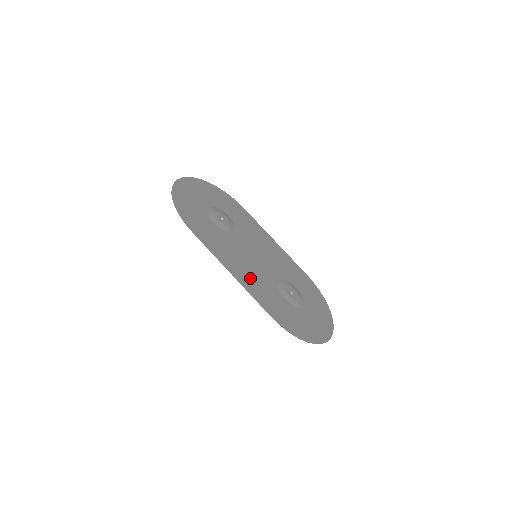
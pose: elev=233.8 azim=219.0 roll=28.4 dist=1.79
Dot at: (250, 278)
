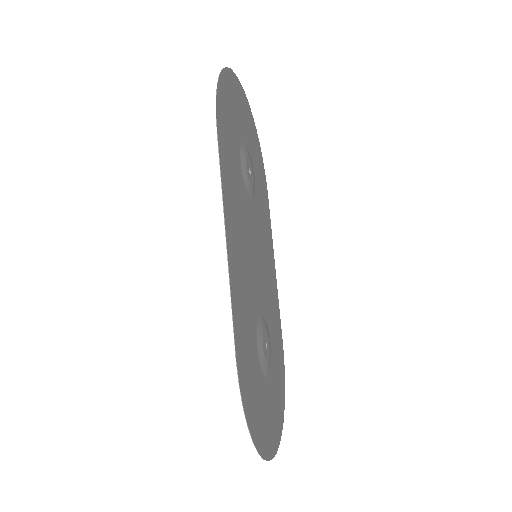
Dot at: (240, 271)
